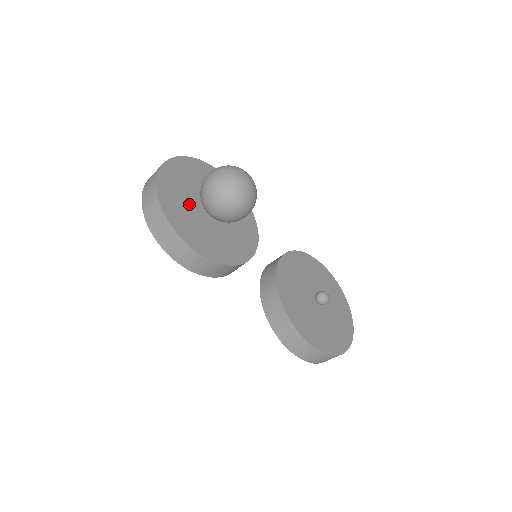
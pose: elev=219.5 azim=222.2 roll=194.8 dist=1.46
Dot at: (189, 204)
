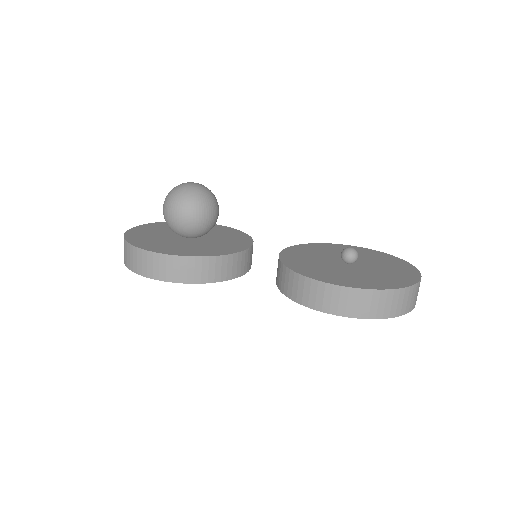
Dot at: (161, 237)
